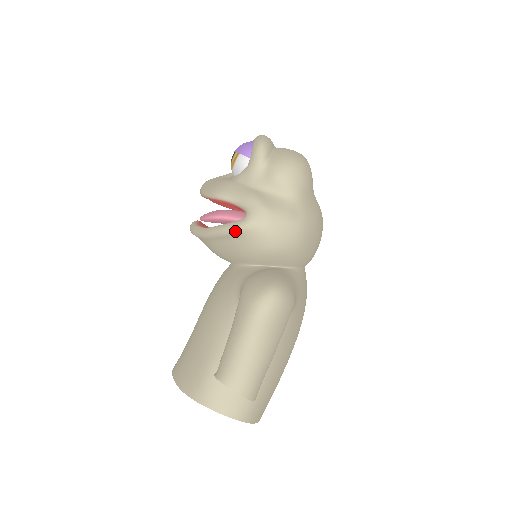
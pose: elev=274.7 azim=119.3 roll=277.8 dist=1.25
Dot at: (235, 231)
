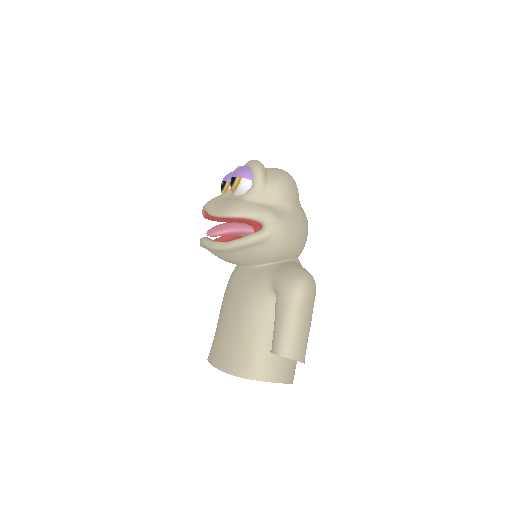
Dot at: (258, 240)
